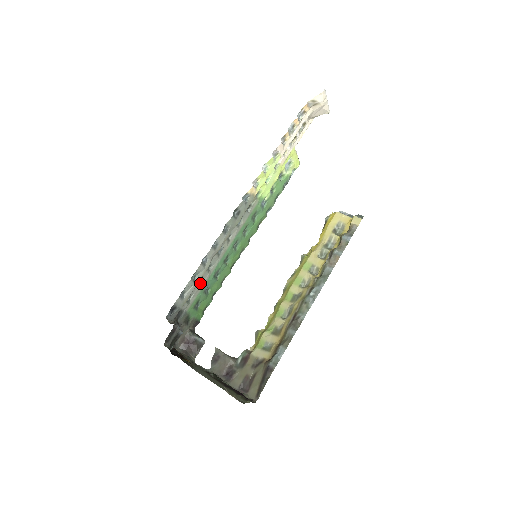
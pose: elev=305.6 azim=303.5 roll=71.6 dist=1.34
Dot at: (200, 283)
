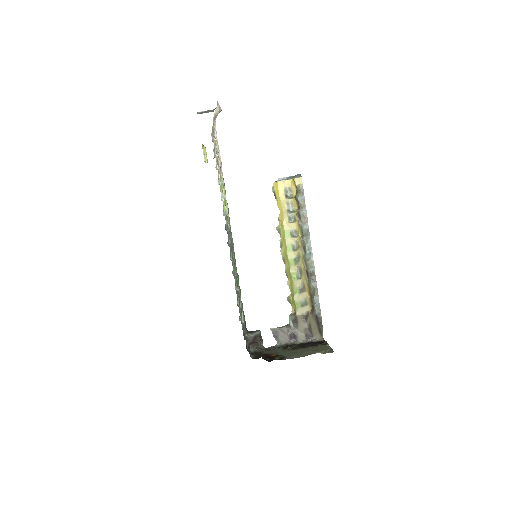
Dot at: (237, 303)
